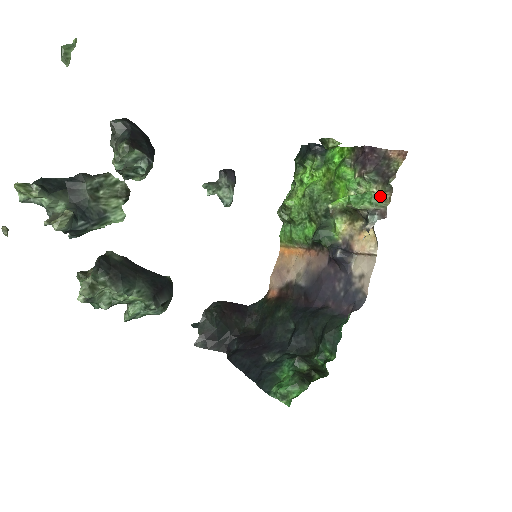
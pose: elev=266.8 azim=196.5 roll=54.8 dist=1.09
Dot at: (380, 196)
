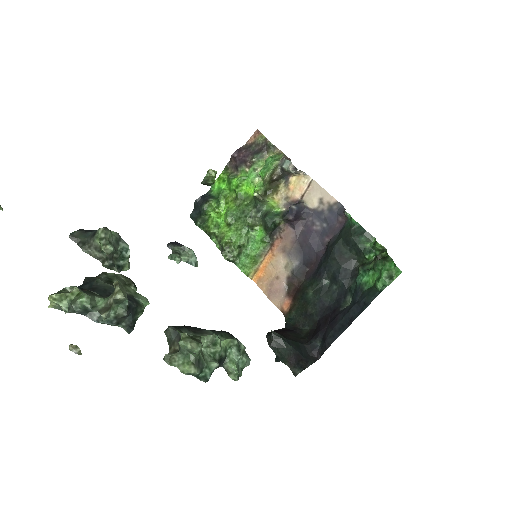
Dot at: (274, 155)
